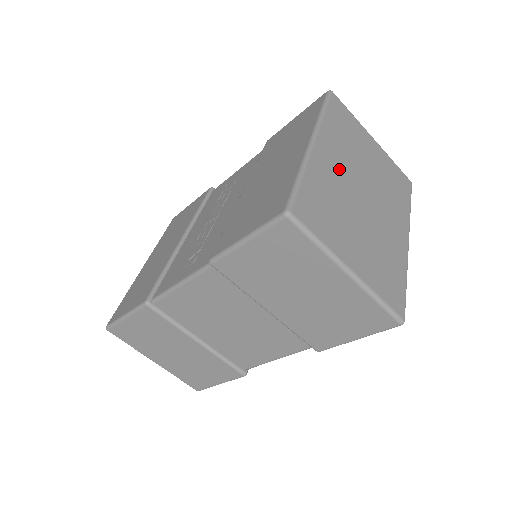
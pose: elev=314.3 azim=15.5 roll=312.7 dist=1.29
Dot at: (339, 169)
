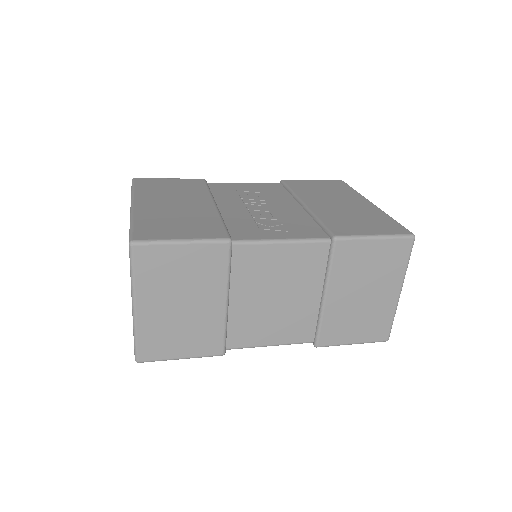
Dot at: occluded
